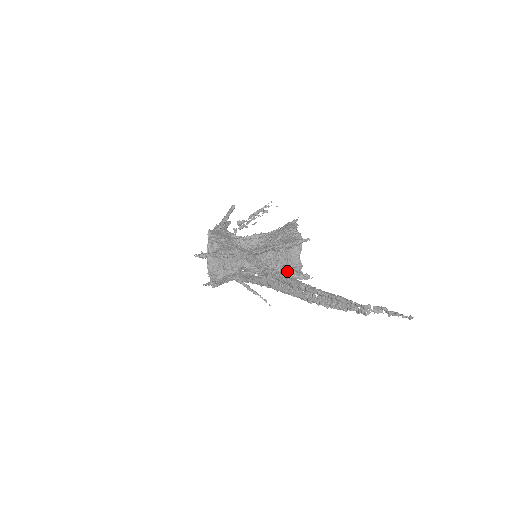
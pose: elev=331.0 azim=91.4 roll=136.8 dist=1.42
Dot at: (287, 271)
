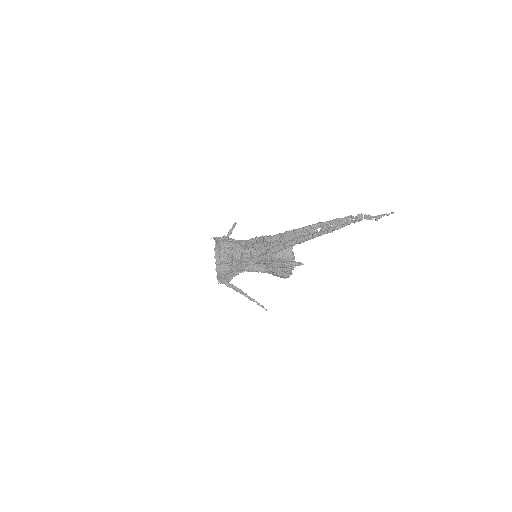
Dot at: (283, 261)
